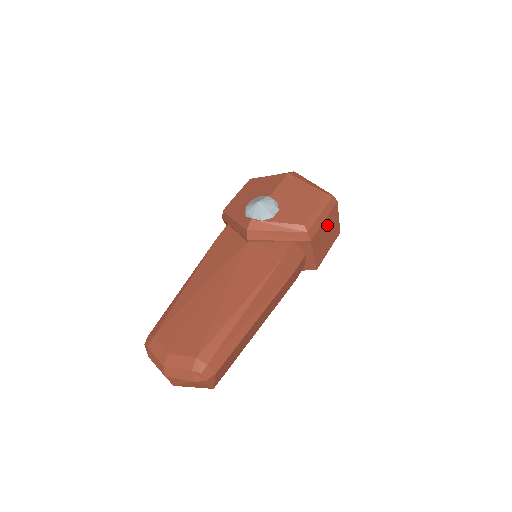
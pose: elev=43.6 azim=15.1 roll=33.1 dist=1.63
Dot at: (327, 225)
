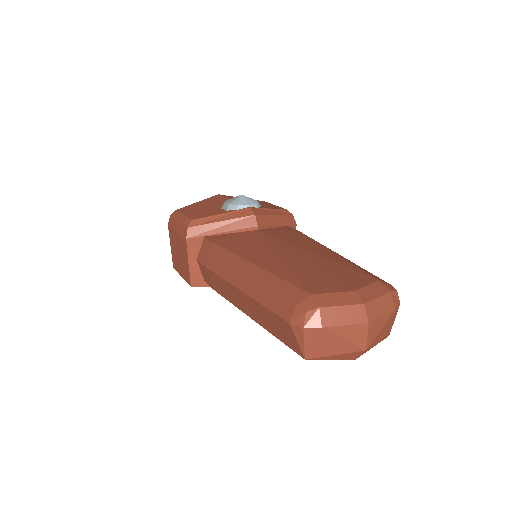
Dot at: occluded
